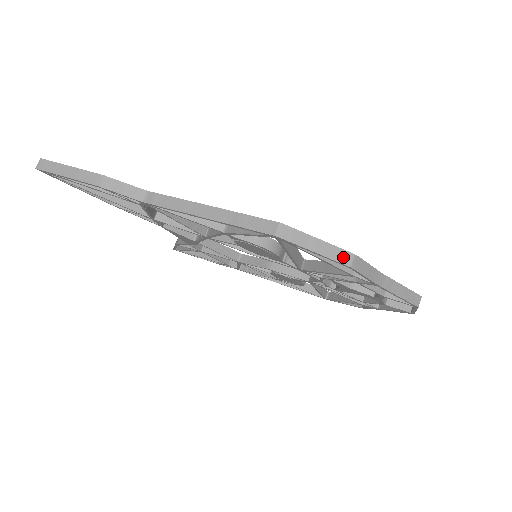
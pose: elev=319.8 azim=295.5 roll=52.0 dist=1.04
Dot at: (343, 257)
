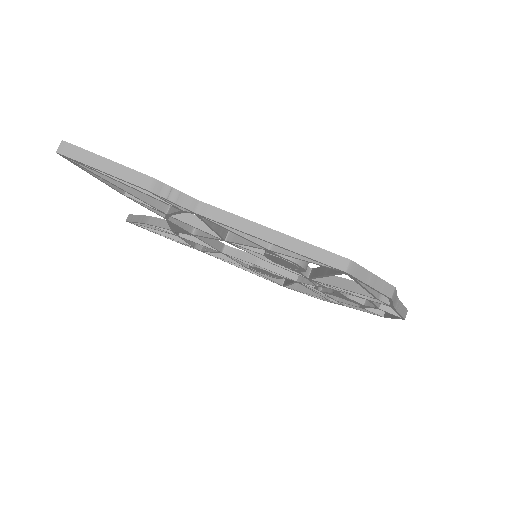
Dot at: (388, 290)
